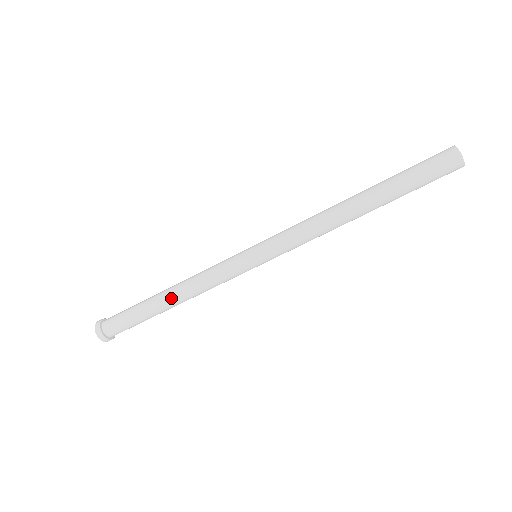
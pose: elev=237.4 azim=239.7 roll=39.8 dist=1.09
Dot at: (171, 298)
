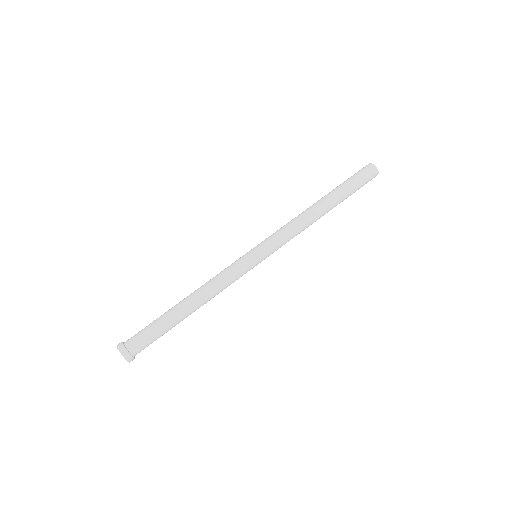
Dot at: (193, 303)
